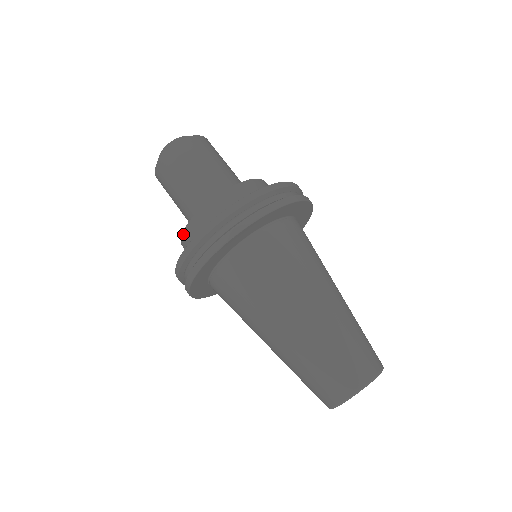
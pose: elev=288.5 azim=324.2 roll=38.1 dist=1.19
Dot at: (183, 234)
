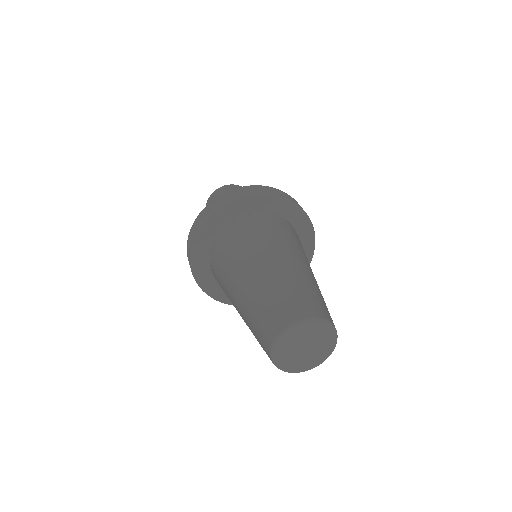
Dot at: occluded
